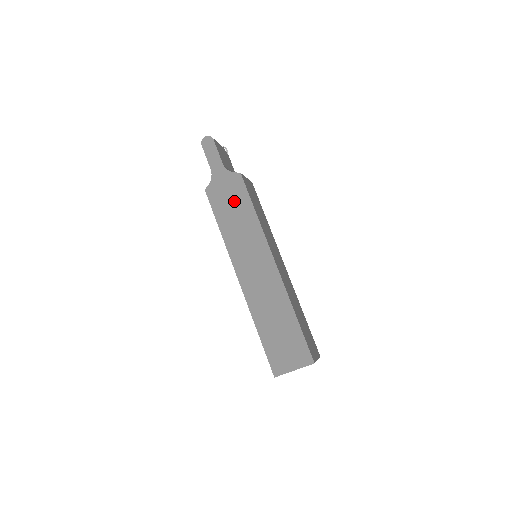
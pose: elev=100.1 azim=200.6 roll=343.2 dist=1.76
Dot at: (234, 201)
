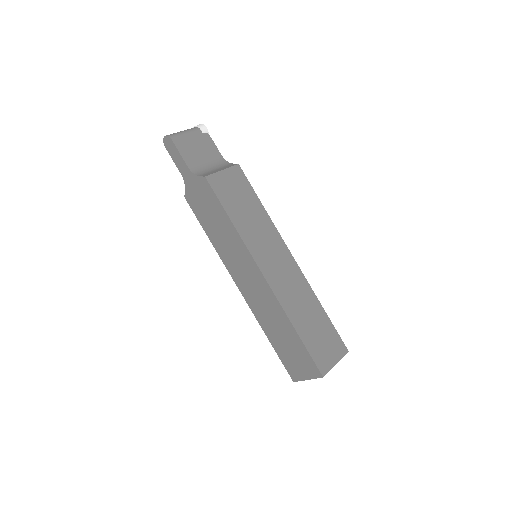
Dot at: (210, 209)
